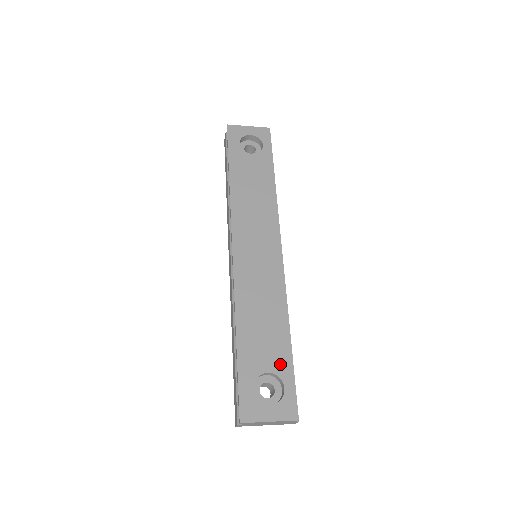
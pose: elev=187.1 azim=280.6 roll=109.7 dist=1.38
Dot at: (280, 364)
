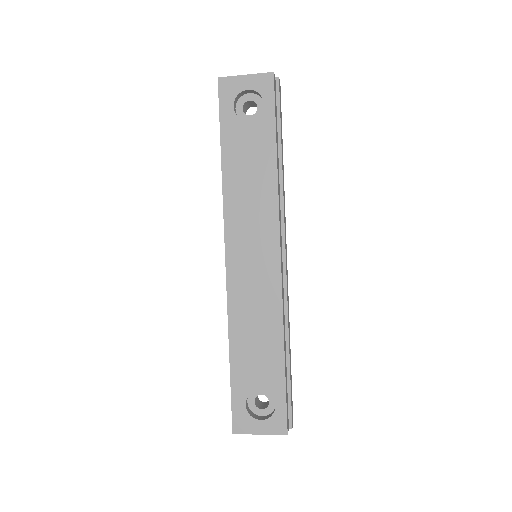
Dot at: (272, 383)
